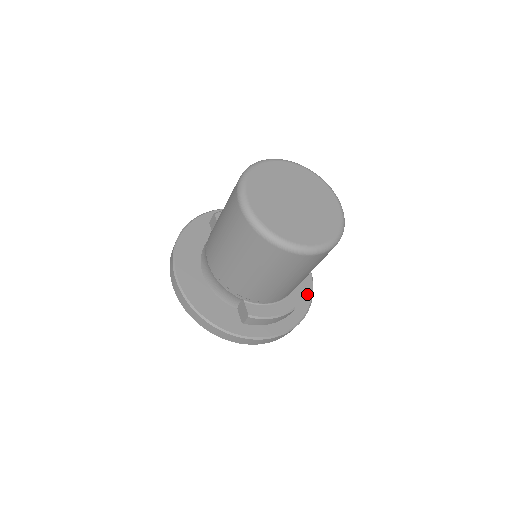
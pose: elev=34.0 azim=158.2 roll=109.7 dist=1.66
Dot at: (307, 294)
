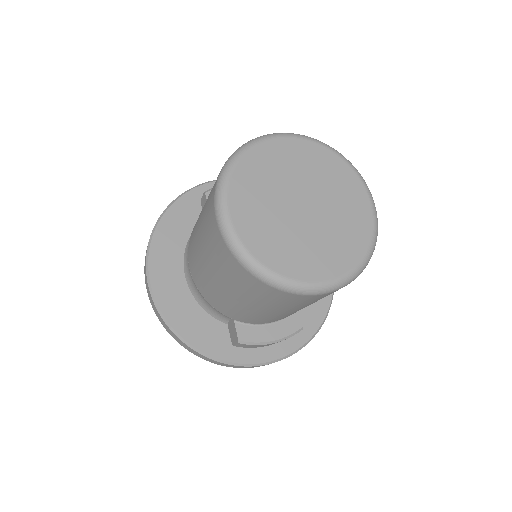
Dot at: (324, 300)
